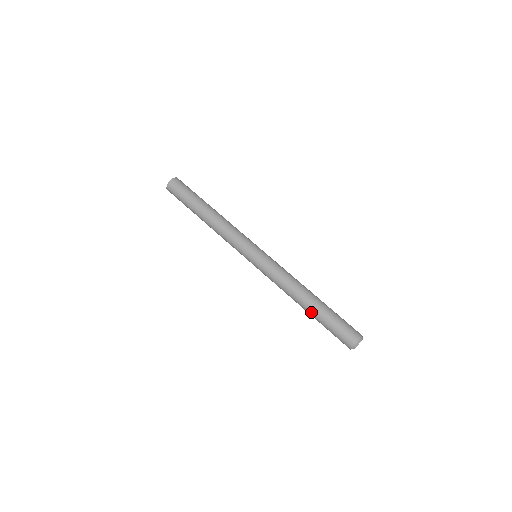
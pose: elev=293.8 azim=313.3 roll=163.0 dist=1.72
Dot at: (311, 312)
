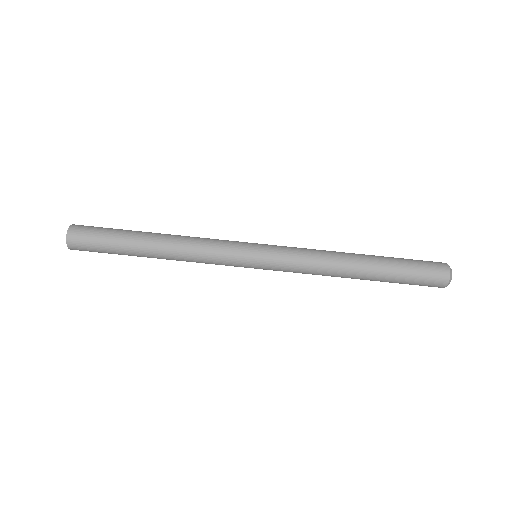
Dot at: occluded
